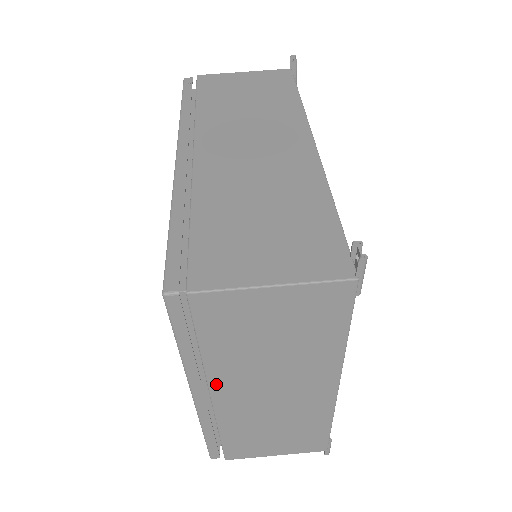
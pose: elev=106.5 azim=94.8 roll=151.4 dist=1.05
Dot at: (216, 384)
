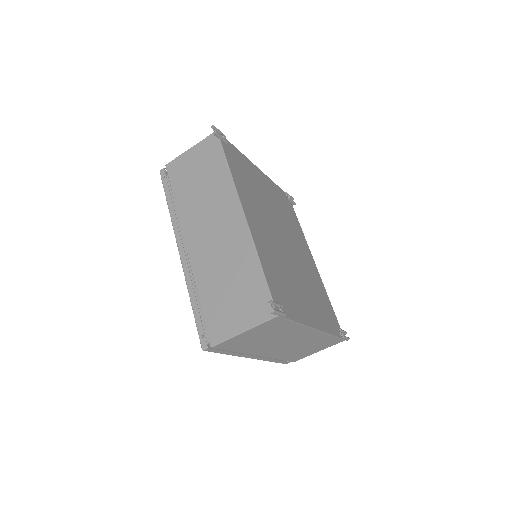
Dot at: (255, 353)
